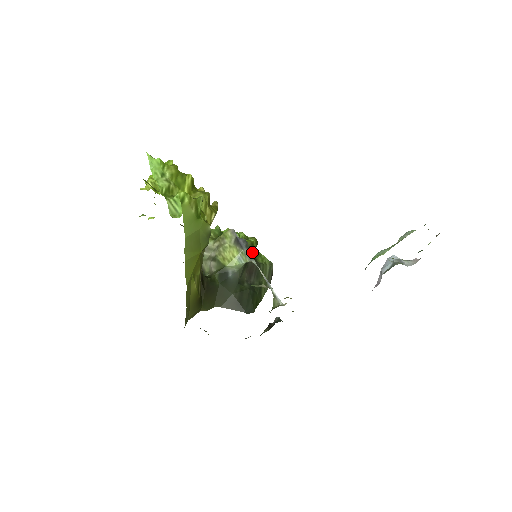
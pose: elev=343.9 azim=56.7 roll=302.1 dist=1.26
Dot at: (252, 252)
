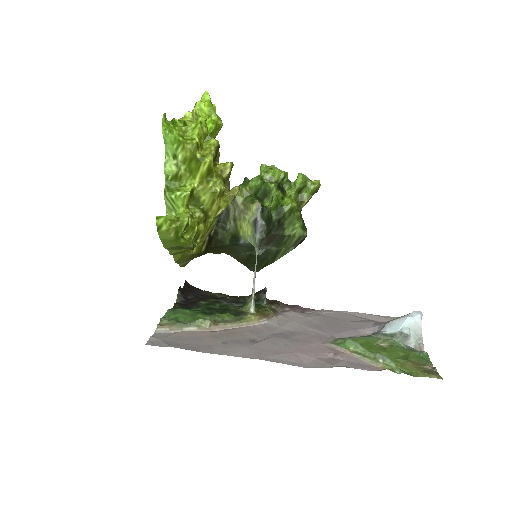
Dot at: (286, 219)
